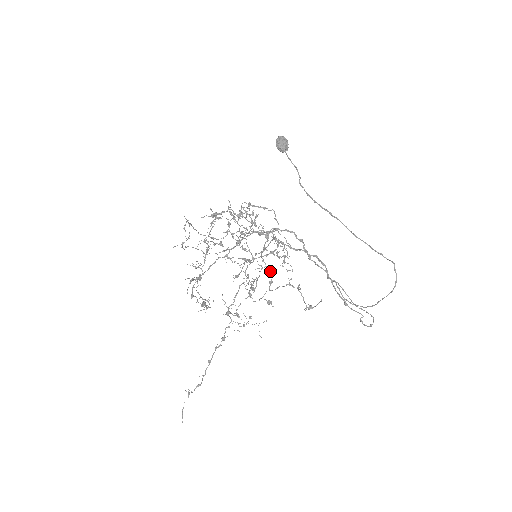
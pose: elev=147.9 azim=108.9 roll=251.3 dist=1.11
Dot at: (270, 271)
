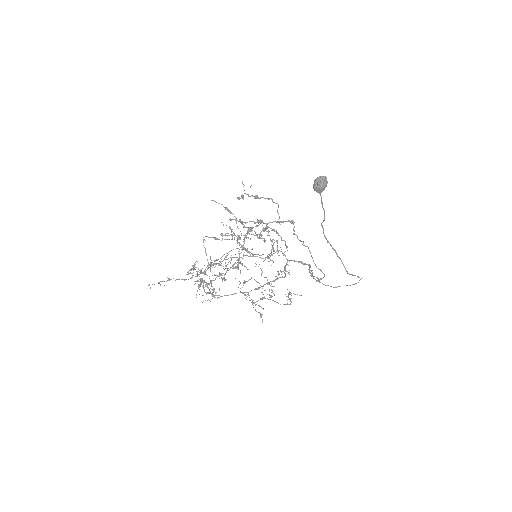
Dot at: (274, 295)
